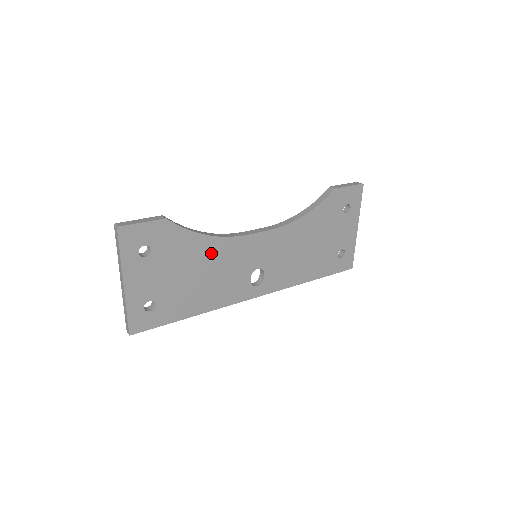
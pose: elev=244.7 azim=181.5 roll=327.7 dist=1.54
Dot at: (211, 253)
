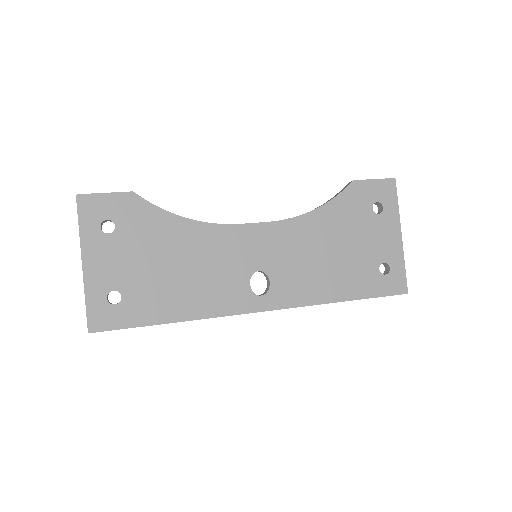
Dot at: (192, 241)
